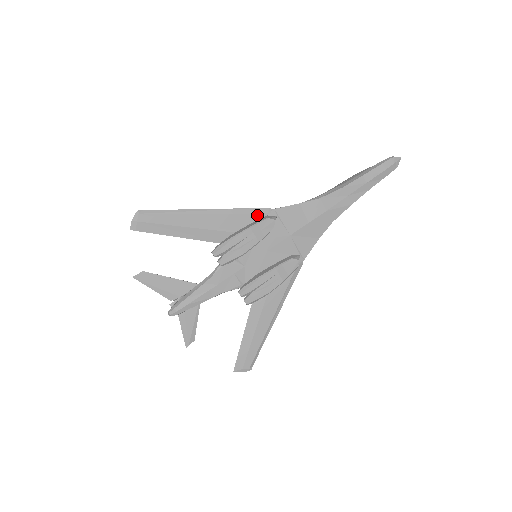
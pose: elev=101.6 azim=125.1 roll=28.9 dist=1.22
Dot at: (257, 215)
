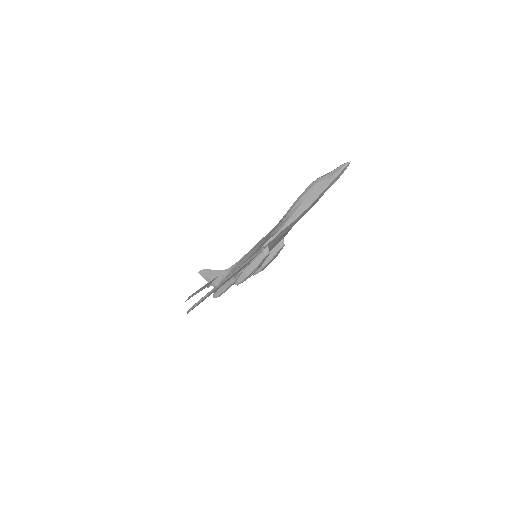
Dot at: (256, 256)
